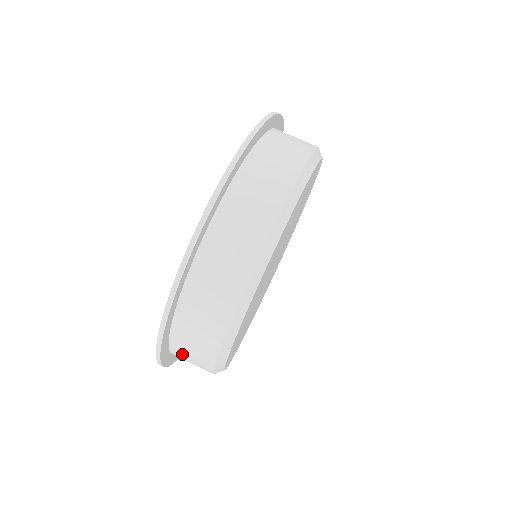
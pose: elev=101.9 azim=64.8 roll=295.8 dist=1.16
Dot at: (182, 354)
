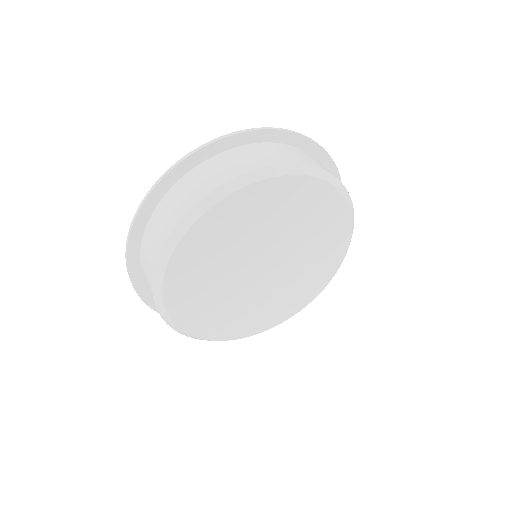
Dot at: (168, 204)
